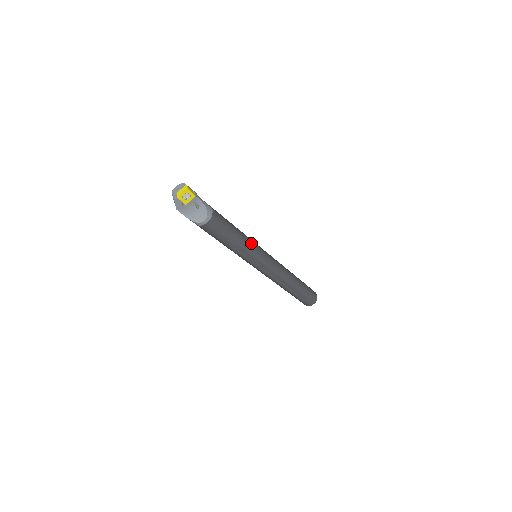
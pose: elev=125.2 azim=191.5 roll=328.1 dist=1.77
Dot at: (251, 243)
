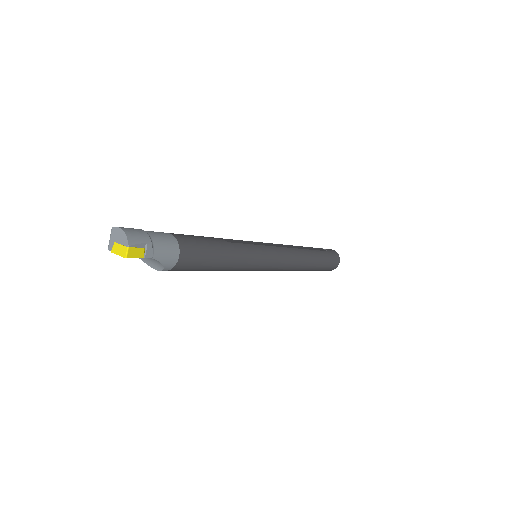
Dot at: (245, 264)
